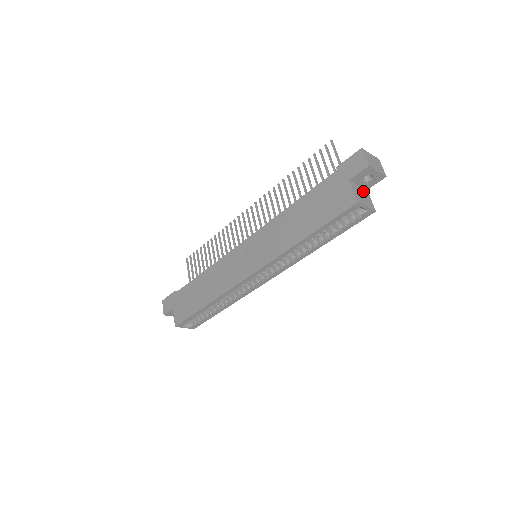
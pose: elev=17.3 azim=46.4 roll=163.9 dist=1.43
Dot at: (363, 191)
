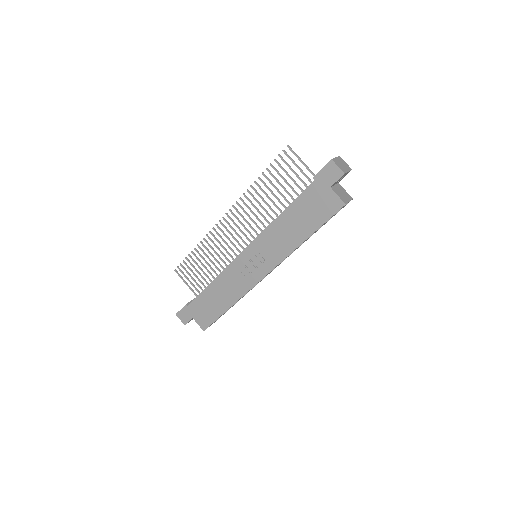
Dot at: (339, 187)
